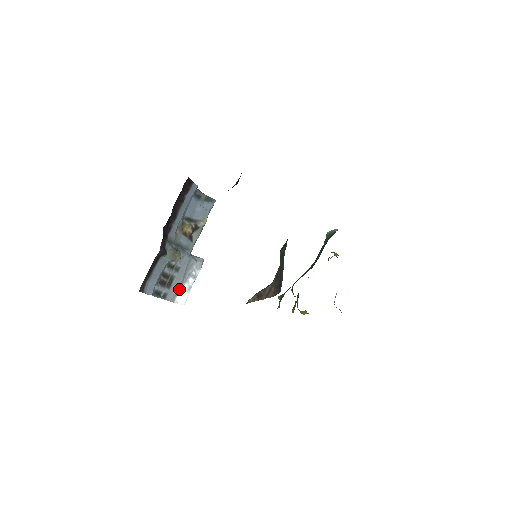
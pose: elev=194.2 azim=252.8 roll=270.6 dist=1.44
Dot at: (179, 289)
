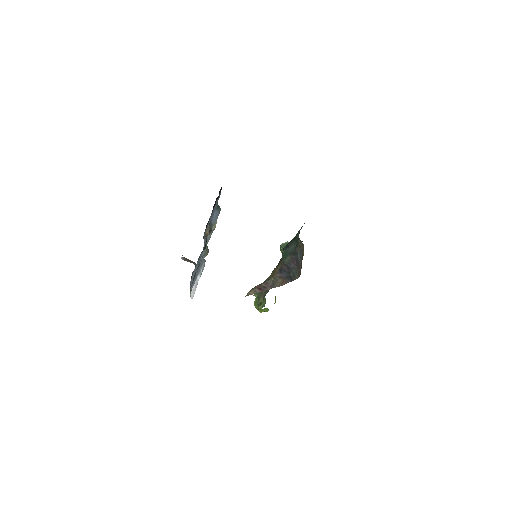
Dot at: (194, 284)
